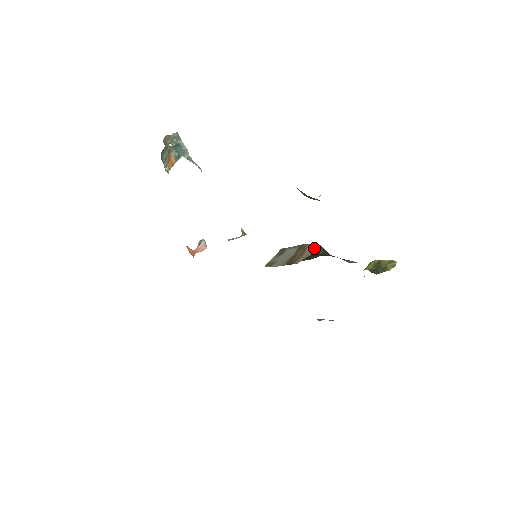
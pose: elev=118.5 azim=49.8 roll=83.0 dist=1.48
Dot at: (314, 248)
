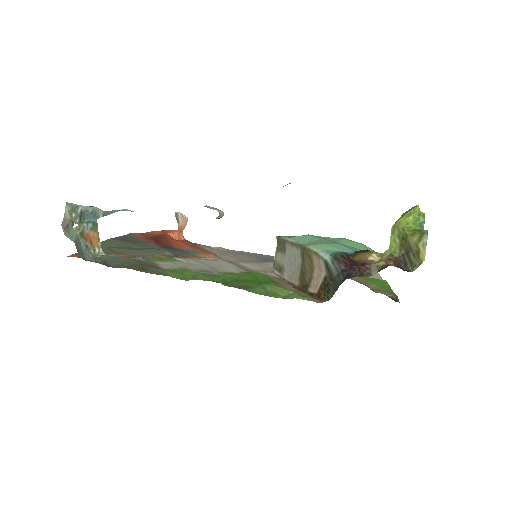
Dot at: (323, 265)
